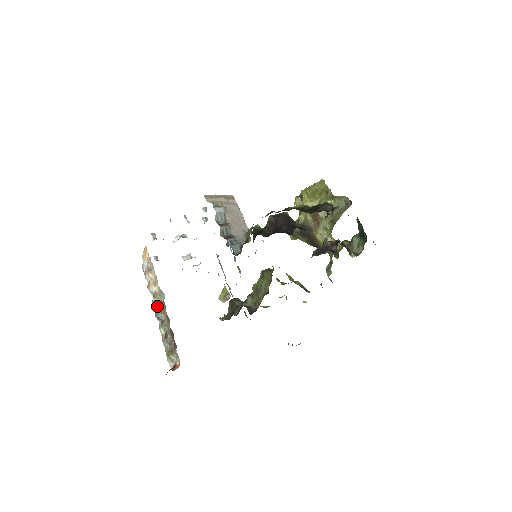
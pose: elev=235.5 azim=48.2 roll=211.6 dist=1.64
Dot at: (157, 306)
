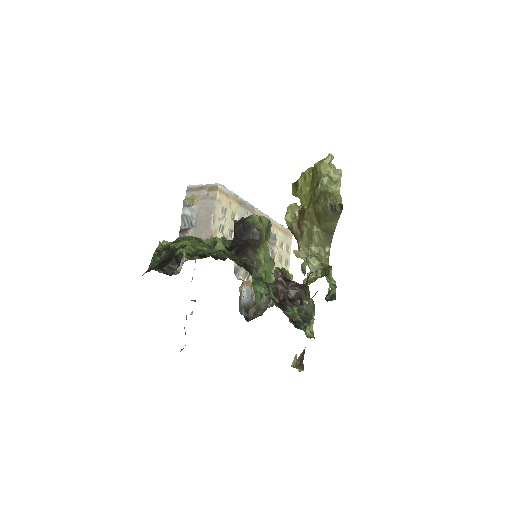
Dot at: occluded
